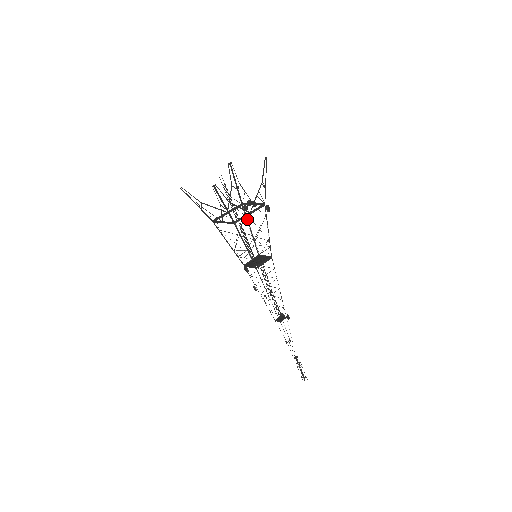
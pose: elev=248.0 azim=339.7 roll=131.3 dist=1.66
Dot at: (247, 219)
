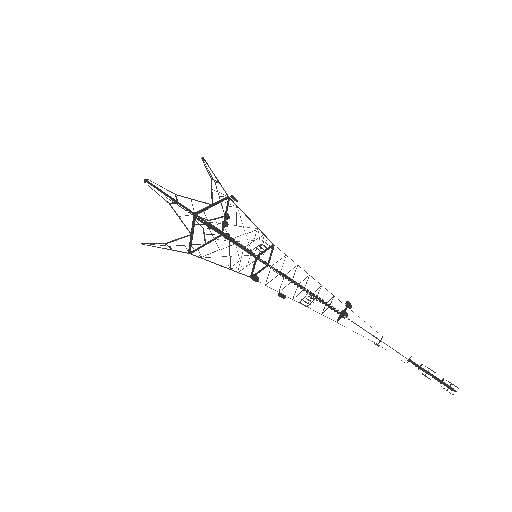
Dot at: occluded
